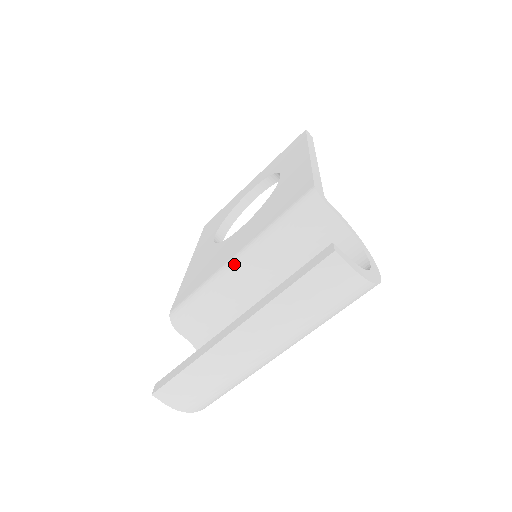
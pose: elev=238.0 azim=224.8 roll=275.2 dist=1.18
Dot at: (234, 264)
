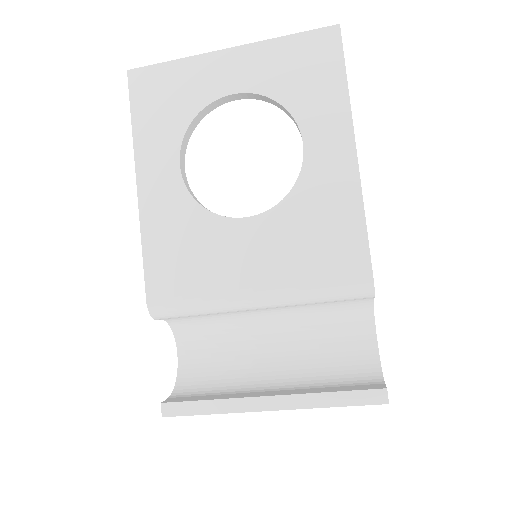
Dot at: (252, 301)
